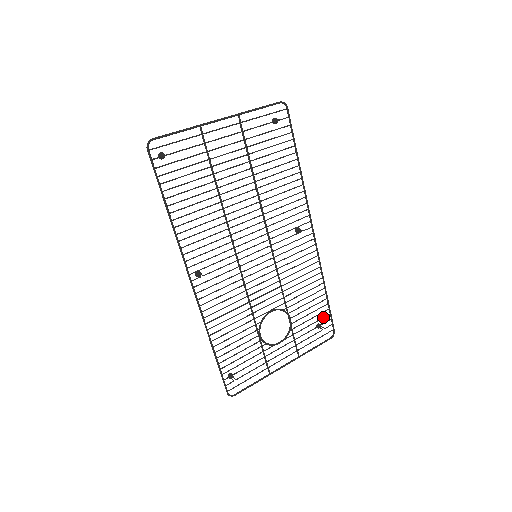
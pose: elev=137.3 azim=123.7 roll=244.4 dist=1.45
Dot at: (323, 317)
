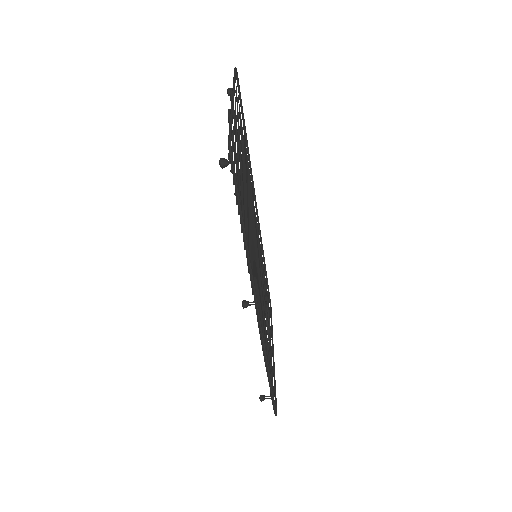
Dot at: occluded
